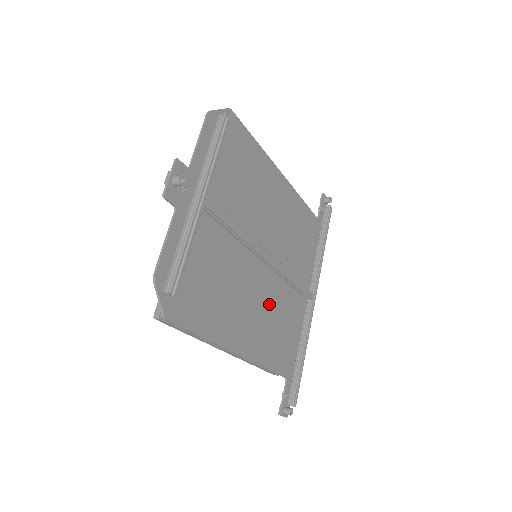
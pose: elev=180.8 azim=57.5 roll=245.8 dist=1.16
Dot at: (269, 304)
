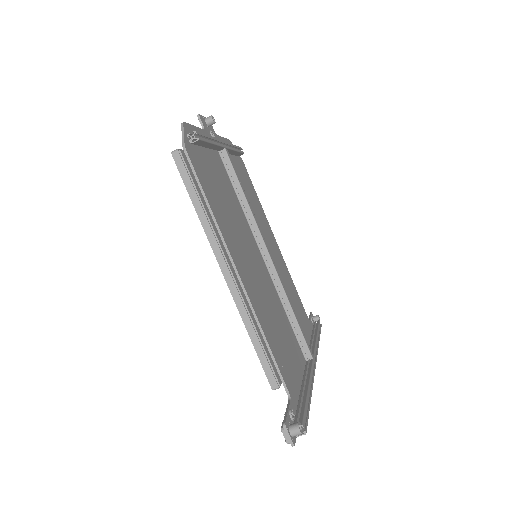
Dot at: (269, 296)
